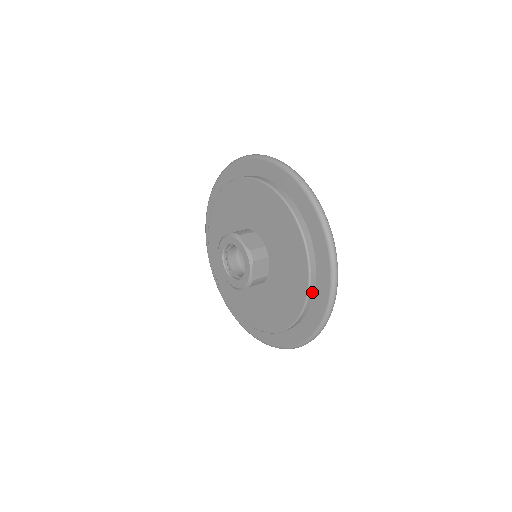
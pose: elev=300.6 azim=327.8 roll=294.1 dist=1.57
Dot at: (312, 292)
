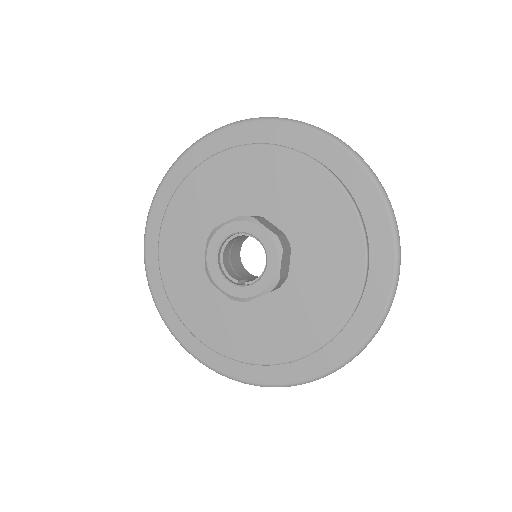
Dot at: occluded
